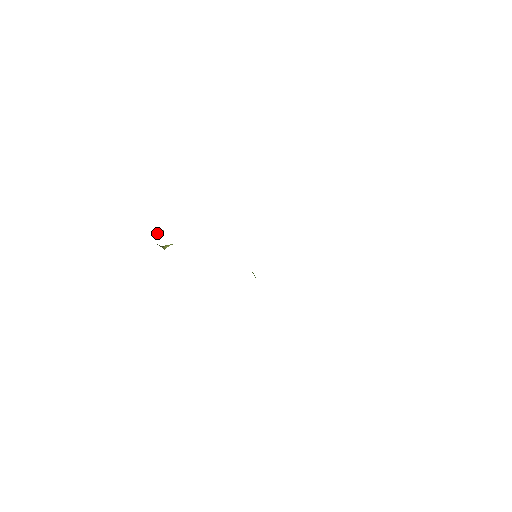
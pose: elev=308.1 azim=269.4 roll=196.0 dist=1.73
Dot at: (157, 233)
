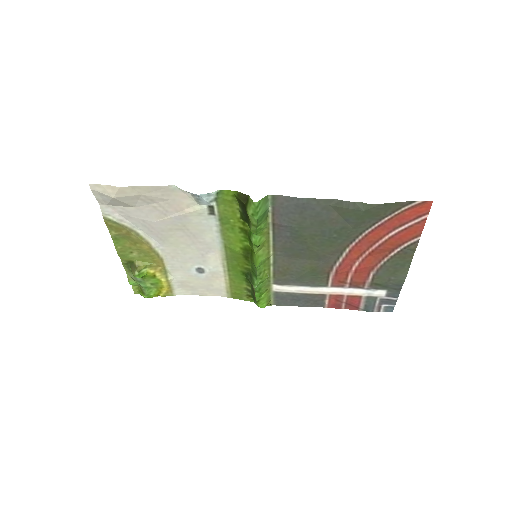
Dot at: (134, 280)
